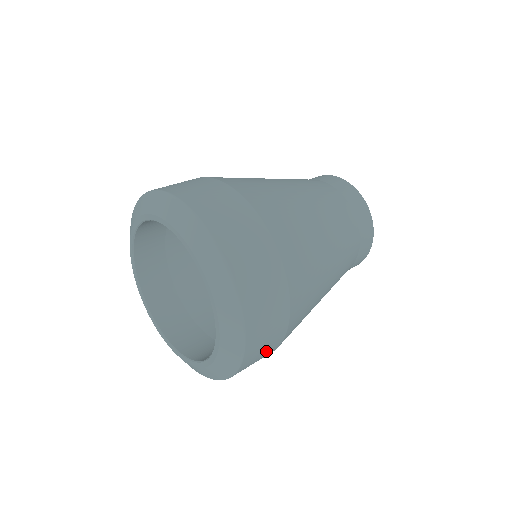
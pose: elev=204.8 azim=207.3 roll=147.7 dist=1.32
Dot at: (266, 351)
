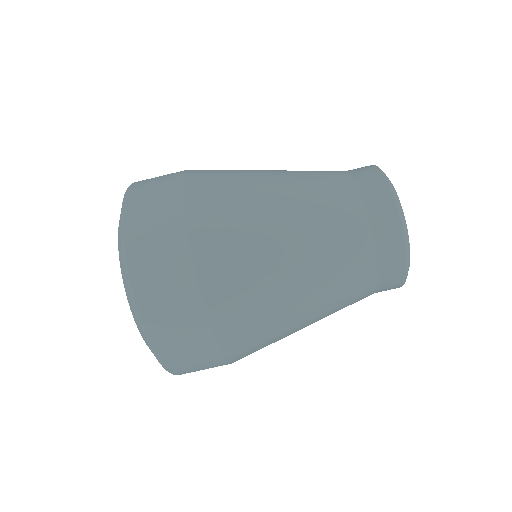
Dot at: (208, 367)
